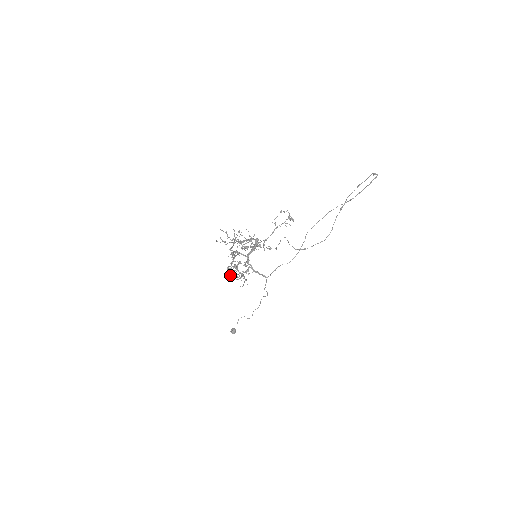
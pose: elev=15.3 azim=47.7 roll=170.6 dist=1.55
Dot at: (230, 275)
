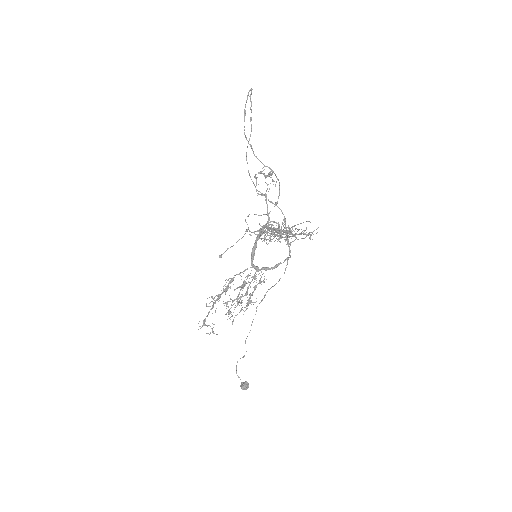
Dot at: occluded
